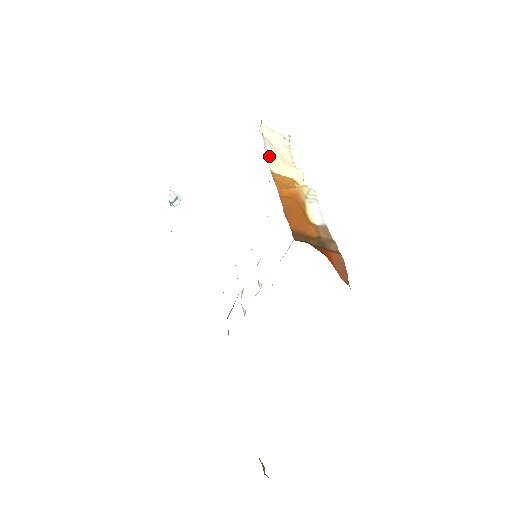
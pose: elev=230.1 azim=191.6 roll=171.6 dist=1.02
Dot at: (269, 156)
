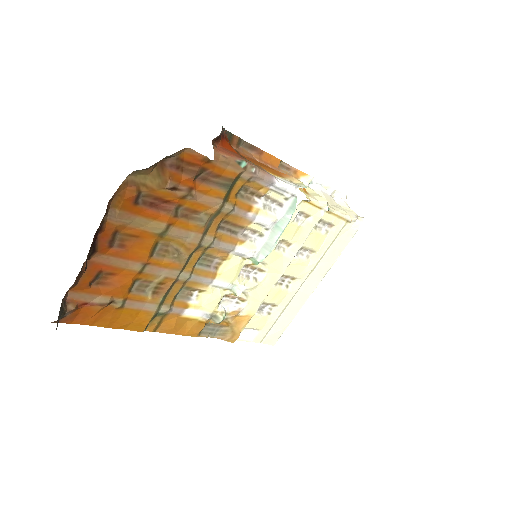
Dot at: occluded
